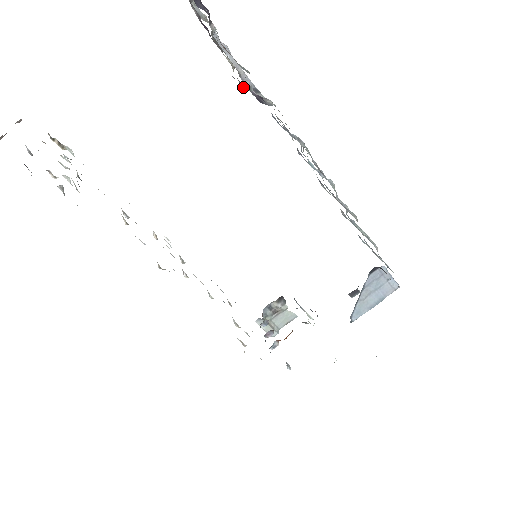
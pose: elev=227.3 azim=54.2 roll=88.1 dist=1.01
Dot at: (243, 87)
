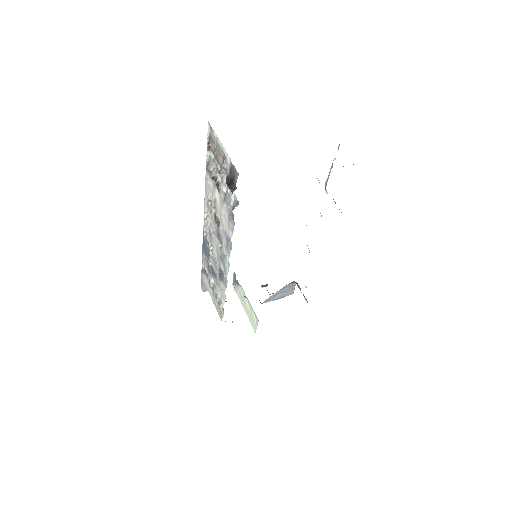
Dot at: occluded
